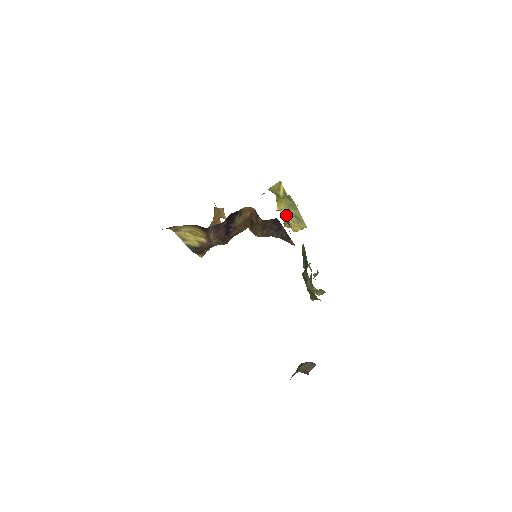
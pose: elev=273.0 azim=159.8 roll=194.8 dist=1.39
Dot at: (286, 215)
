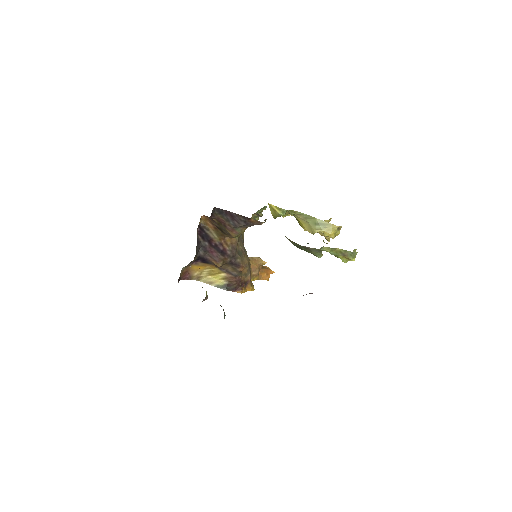
Dot at: (311, 229)
